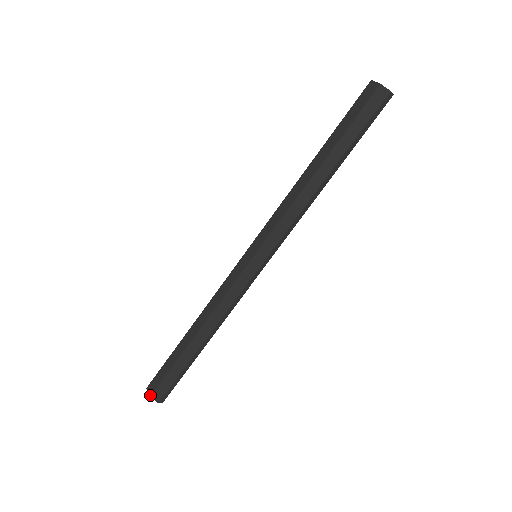
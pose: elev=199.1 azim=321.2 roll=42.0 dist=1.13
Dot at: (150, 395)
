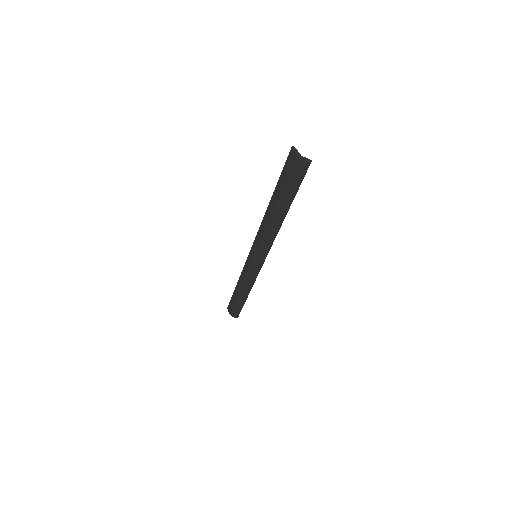
Dot at: occluded
